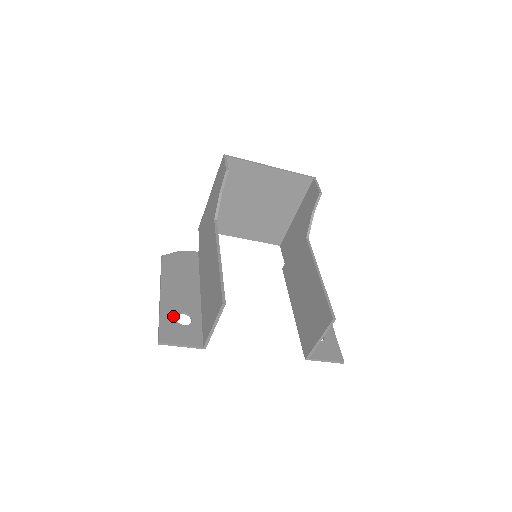
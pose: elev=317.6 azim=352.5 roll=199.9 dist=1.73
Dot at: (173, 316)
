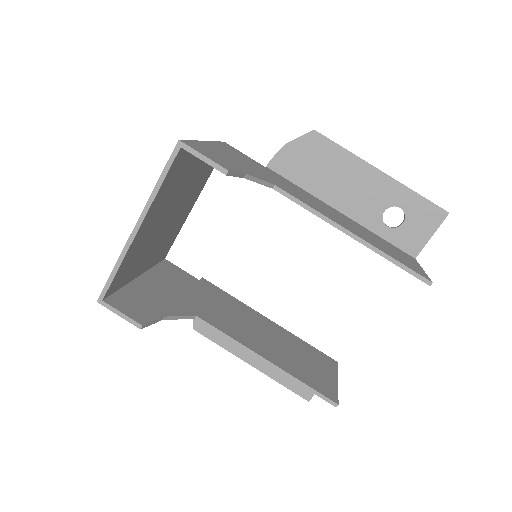
Dot at: occluded
